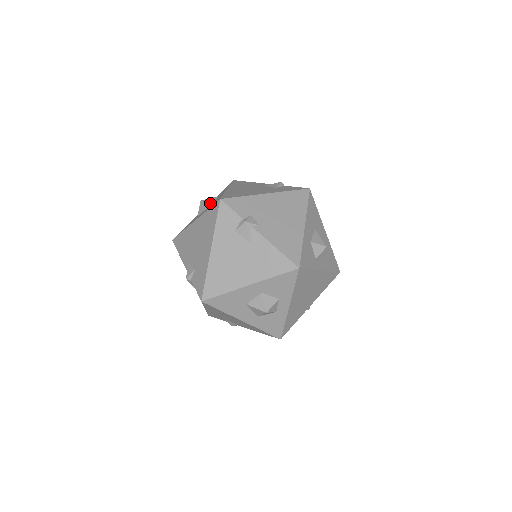
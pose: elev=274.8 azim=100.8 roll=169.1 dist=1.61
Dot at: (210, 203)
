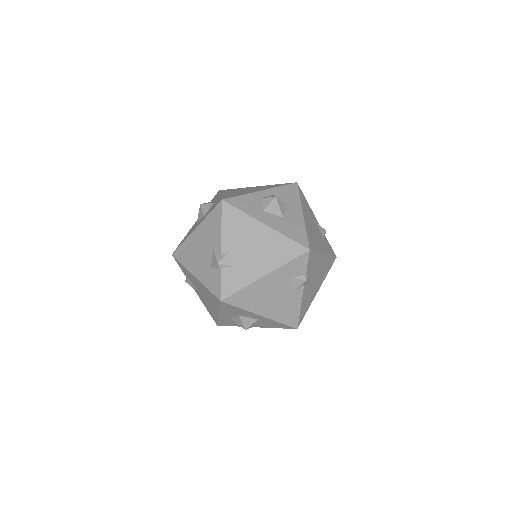
Dot at: (283, 213)
